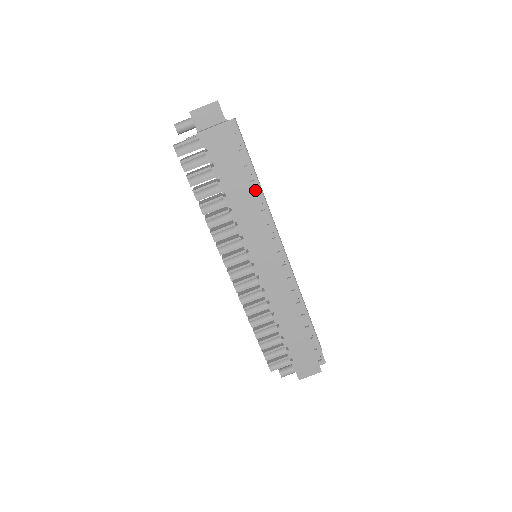
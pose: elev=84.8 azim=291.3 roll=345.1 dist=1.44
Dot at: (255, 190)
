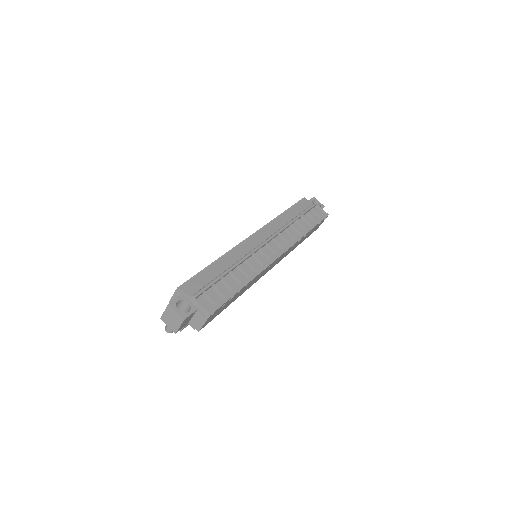
Dot at: occluded
